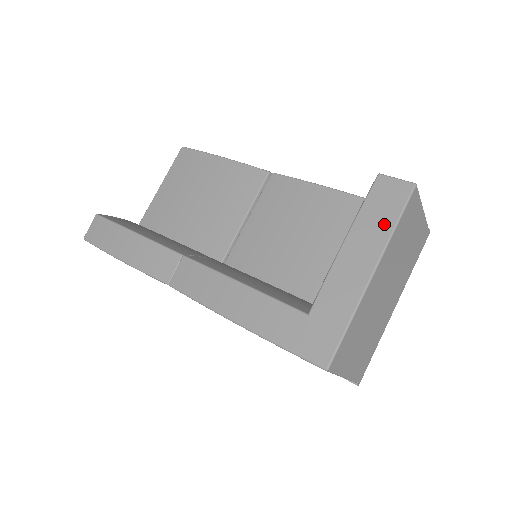
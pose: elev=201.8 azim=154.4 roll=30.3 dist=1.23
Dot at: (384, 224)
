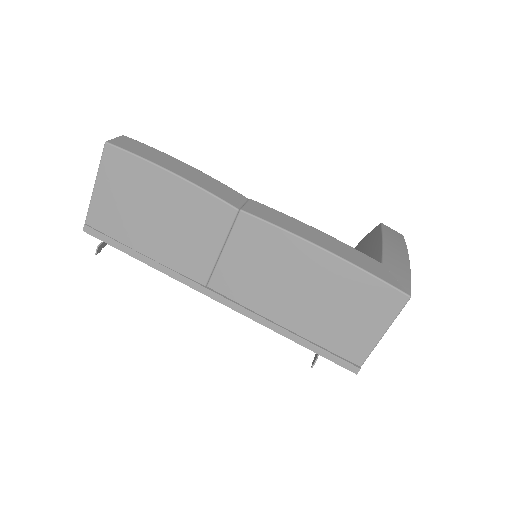
Dot at: (400, 242)
